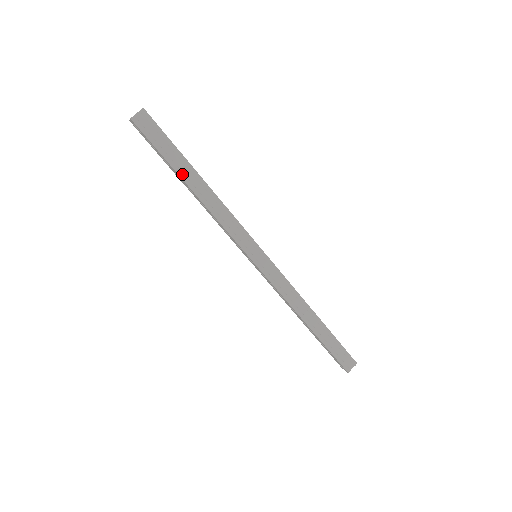
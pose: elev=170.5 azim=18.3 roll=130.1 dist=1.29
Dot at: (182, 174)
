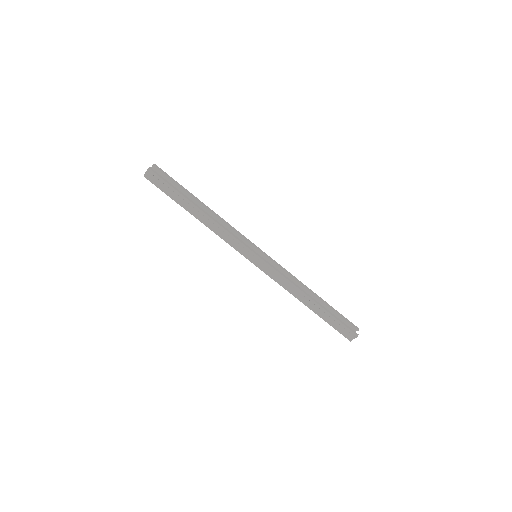
Dot at: (185, 207)
